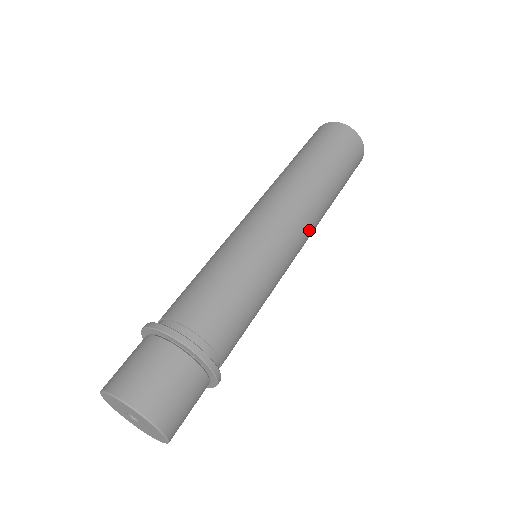
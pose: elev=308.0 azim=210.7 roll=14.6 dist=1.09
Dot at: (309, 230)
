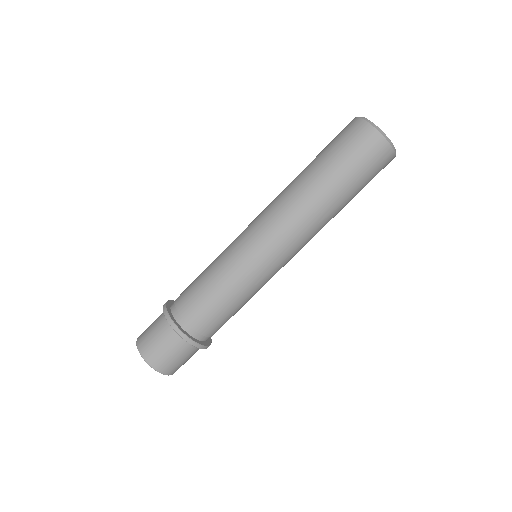
Dot at: (303, 244)
